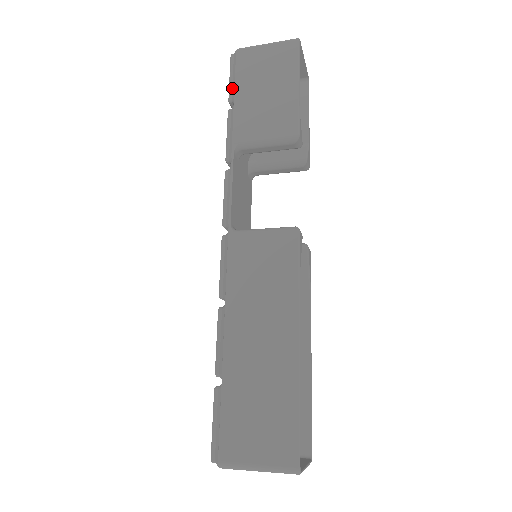
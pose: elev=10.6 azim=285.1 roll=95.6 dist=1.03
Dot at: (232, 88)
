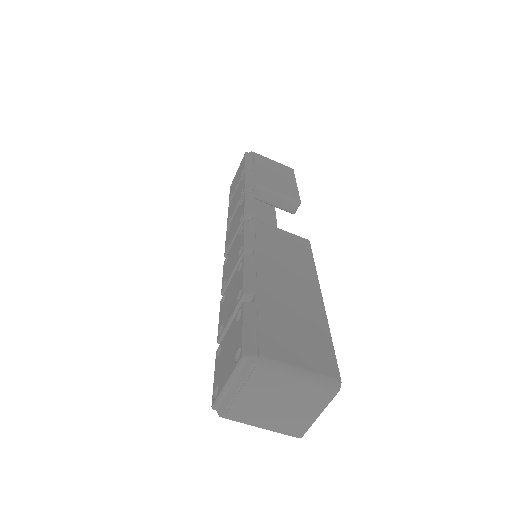
Dot at: (249, 163)
